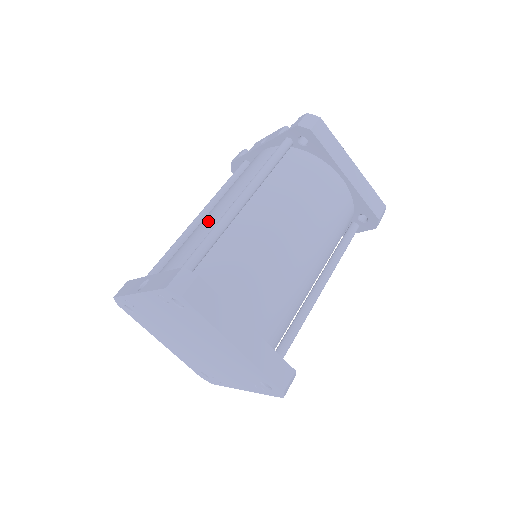
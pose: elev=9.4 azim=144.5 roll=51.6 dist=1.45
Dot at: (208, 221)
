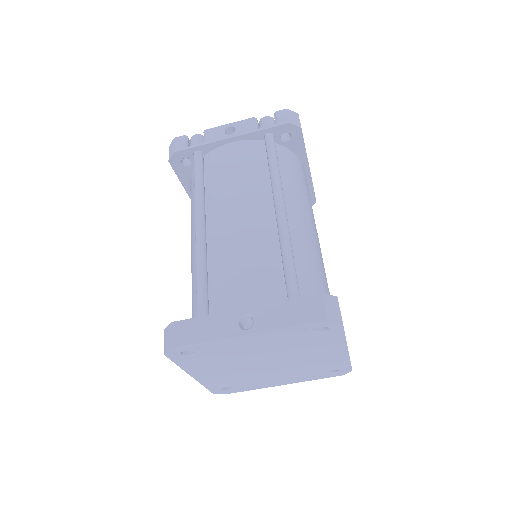
Dot at: (250, 233)
